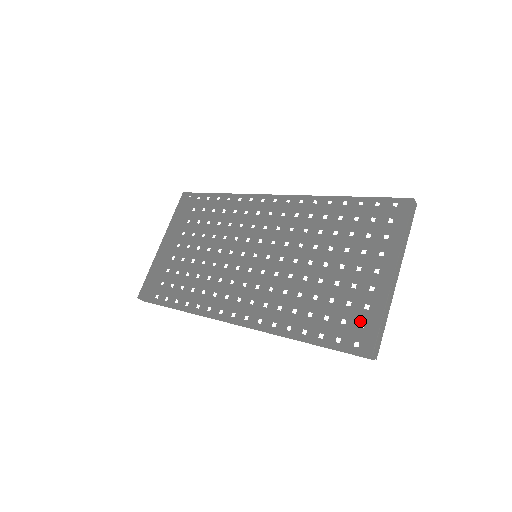
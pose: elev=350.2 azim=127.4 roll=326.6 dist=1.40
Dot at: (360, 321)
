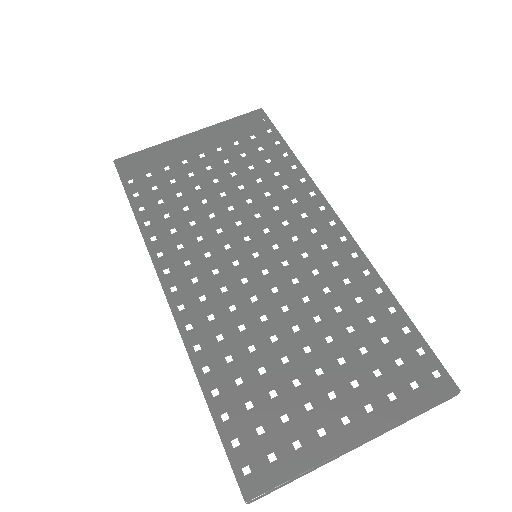
Dot at: (275, 451)
